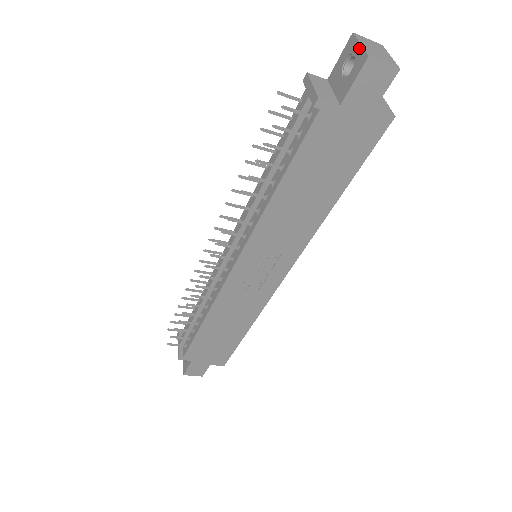
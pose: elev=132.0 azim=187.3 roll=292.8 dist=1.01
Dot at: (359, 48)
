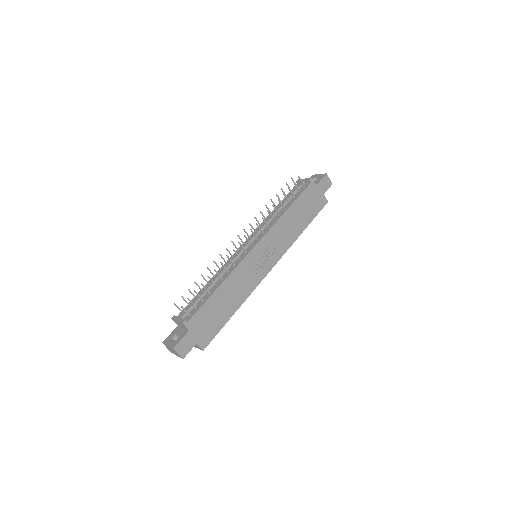
Dot at: (320, 175)
